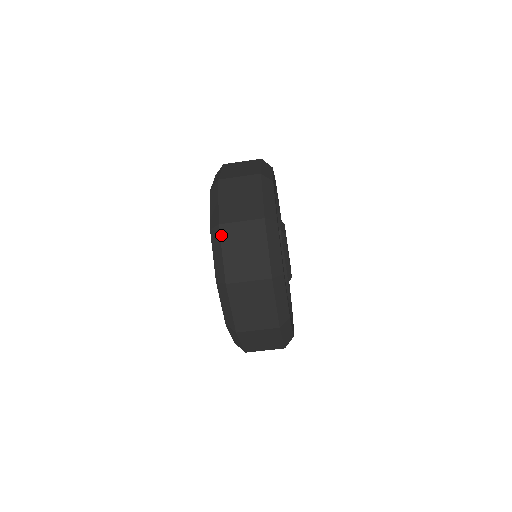
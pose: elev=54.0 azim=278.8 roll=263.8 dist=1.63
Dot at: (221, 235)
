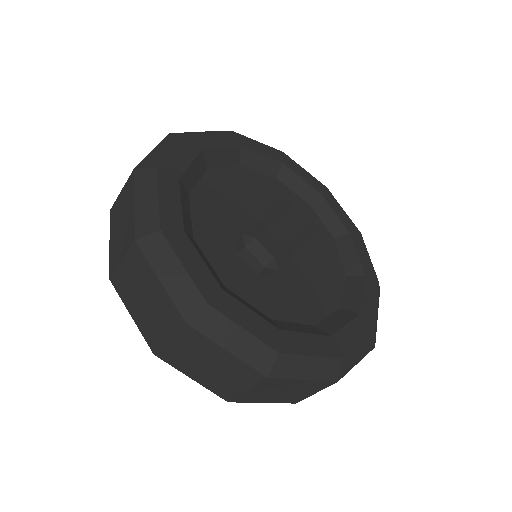
Dot at: (242, 402)
